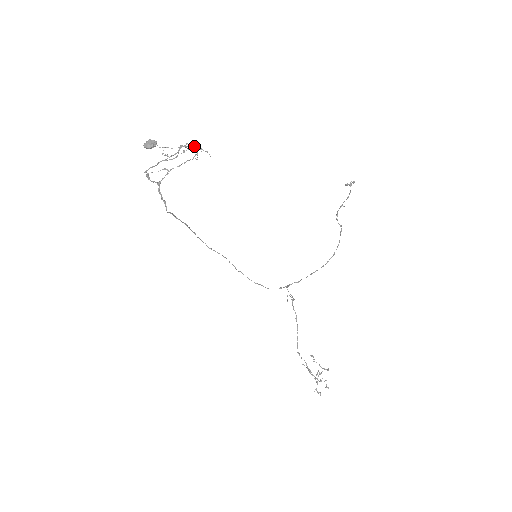
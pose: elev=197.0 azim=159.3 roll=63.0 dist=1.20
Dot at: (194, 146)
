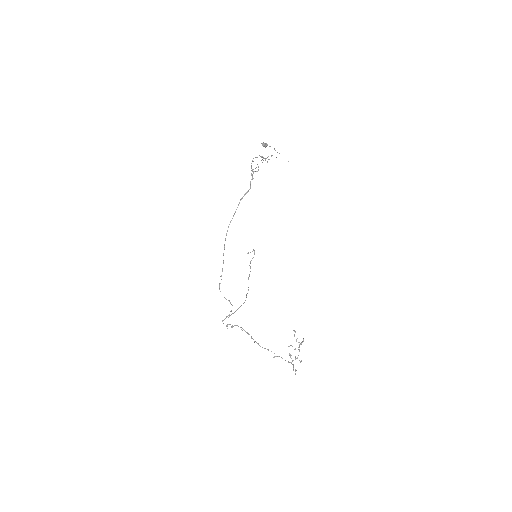
Dot at: occluded
